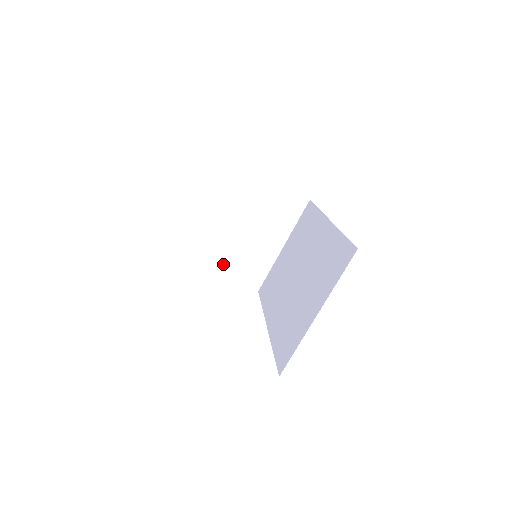
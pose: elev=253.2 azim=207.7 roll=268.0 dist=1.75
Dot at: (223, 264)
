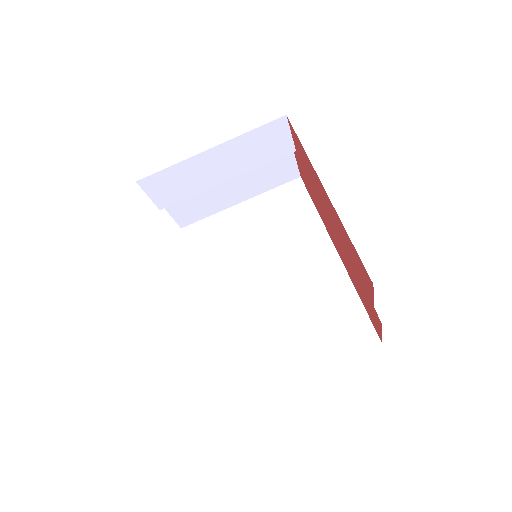
Dot at: (177, 200)
